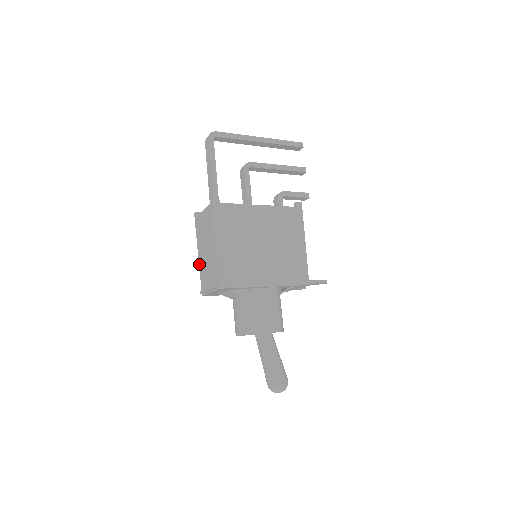
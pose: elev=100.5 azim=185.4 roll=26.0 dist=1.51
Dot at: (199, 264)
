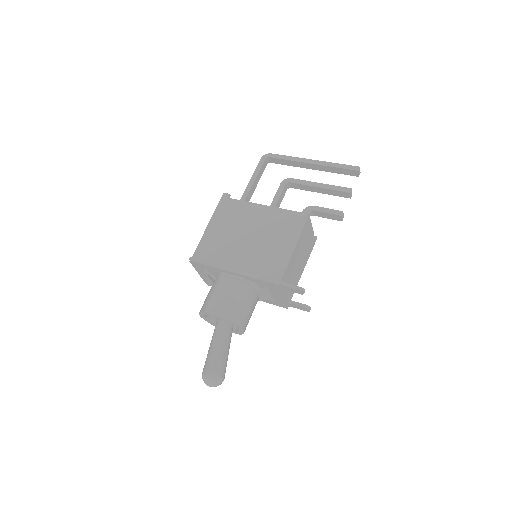
Dot at: occluded
